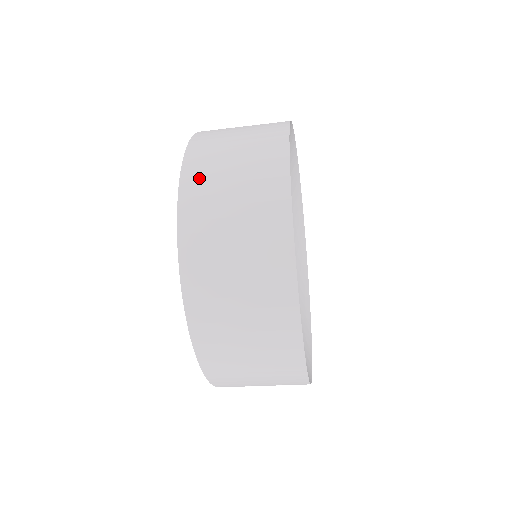
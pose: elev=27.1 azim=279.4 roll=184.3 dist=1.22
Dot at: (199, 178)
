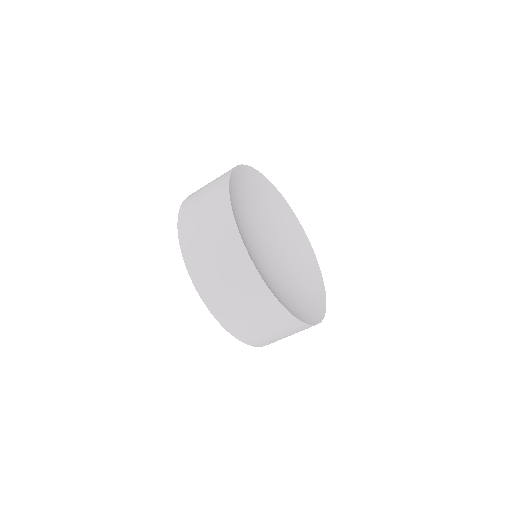
Dot at: (186, 221)
